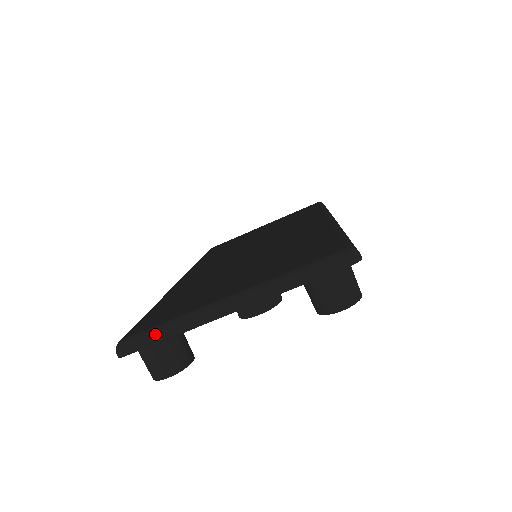
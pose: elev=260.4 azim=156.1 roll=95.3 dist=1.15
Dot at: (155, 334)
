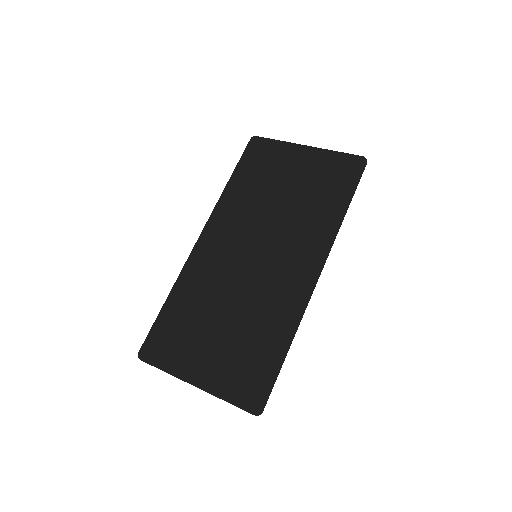
Dot at: (156, 367)
